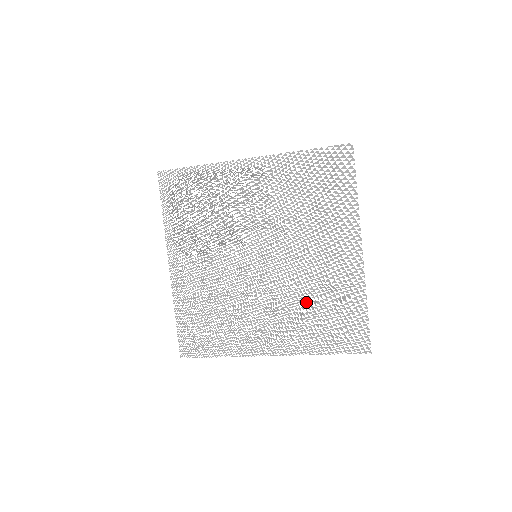
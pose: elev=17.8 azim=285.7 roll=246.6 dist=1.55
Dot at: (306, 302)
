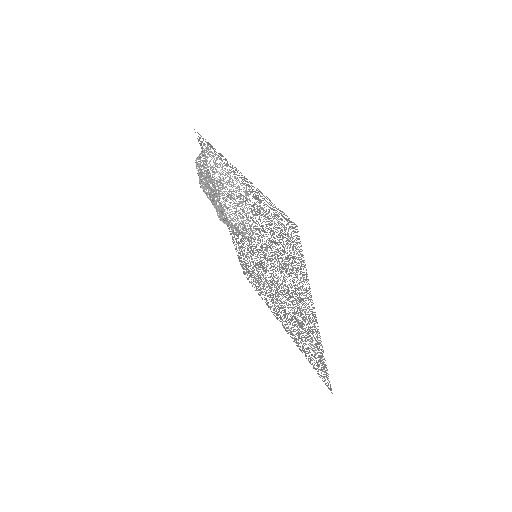
Dot at: (292, 317)
